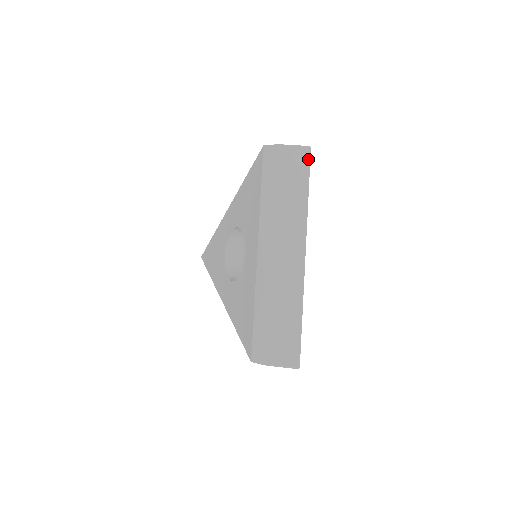
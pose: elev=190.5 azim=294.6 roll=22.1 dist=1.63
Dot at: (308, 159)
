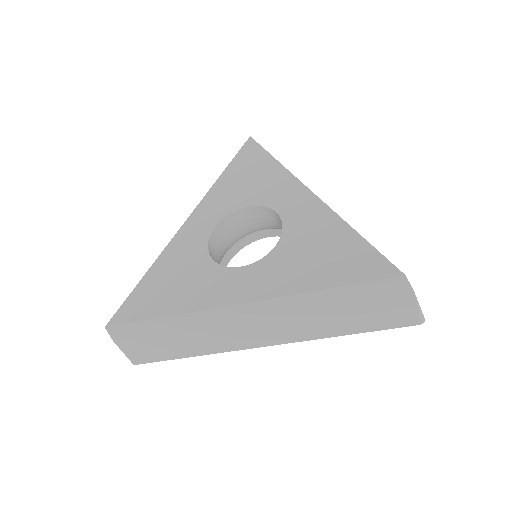
Dot at: occluded
